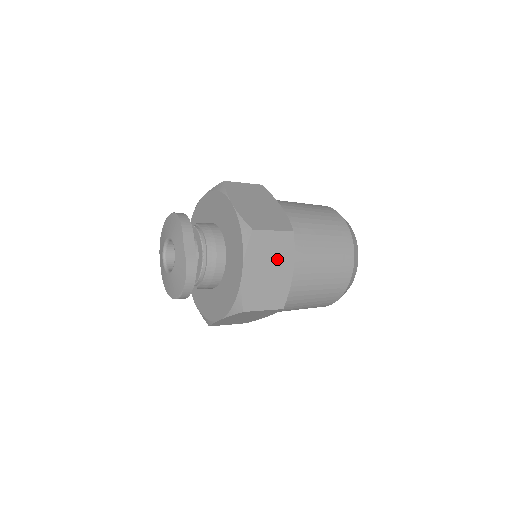
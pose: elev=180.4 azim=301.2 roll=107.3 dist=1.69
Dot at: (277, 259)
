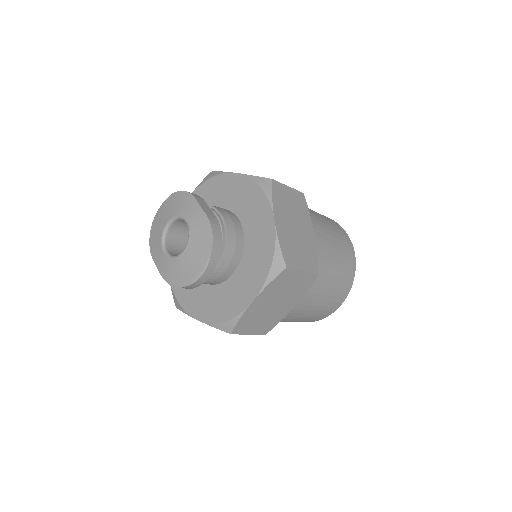
Dot at: (299, 217)
